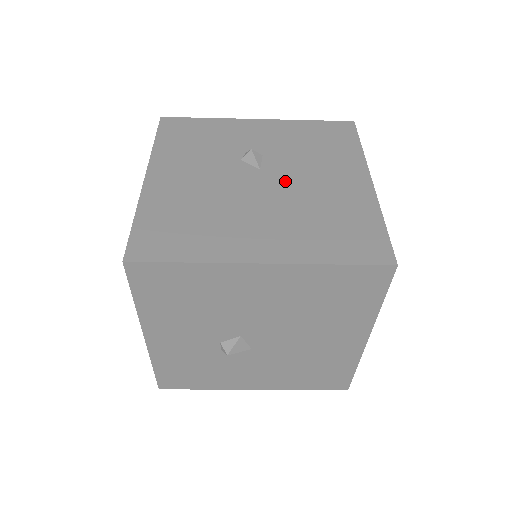
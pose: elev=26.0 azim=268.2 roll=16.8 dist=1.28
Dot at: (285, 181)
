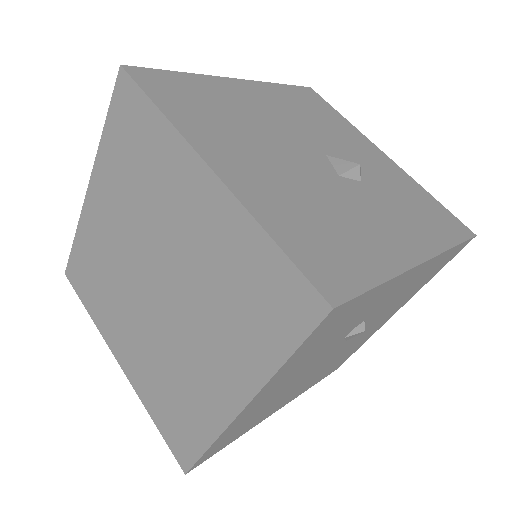
Dot at: occluded
